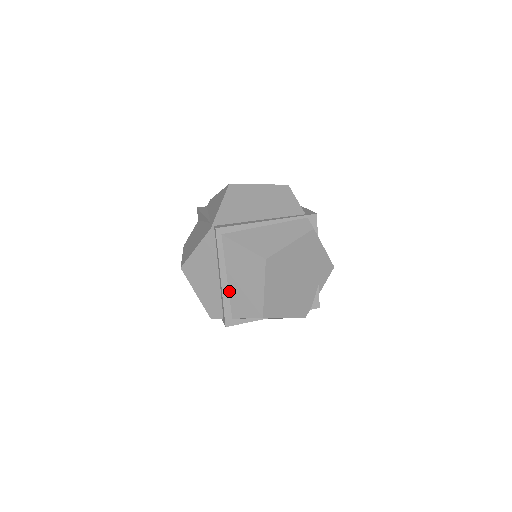
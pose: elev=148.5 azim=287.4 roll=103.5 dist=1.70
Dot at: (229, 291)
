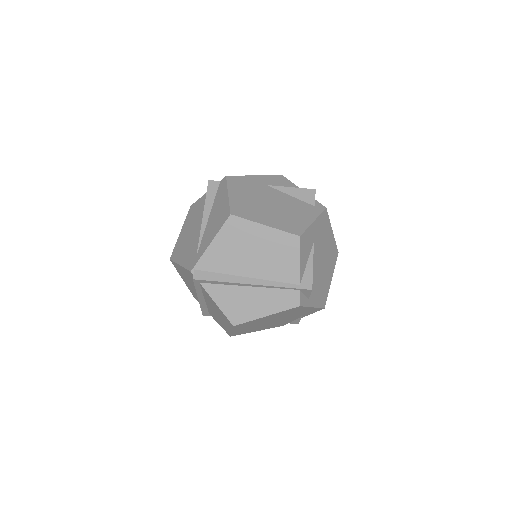
Dot at: (206, 305)
